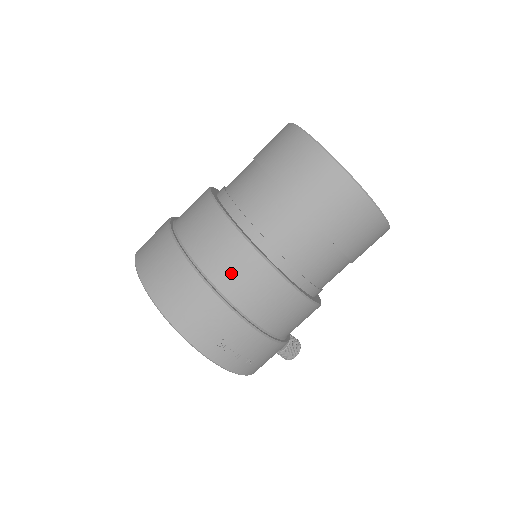
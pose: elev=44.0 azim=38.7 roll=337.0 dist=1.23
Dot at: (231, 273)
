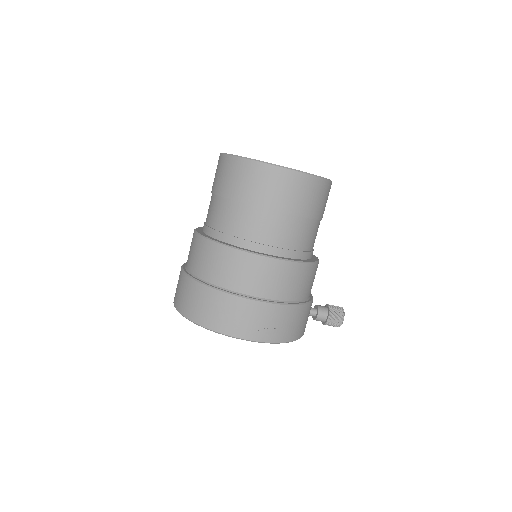
Dot at: (218, 270)
